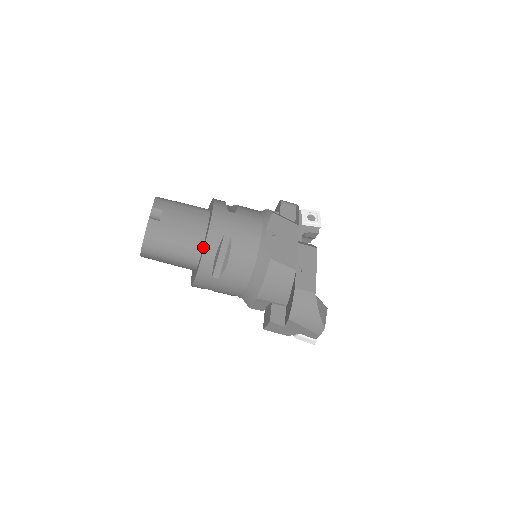
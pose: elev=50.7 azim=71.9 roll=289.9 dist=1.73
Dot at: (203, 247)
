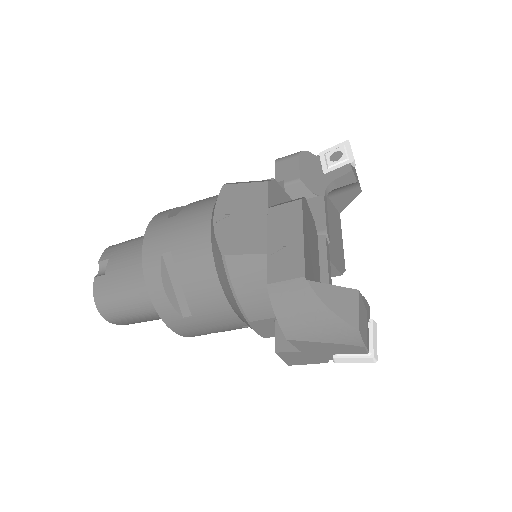
Dot at: occluded
